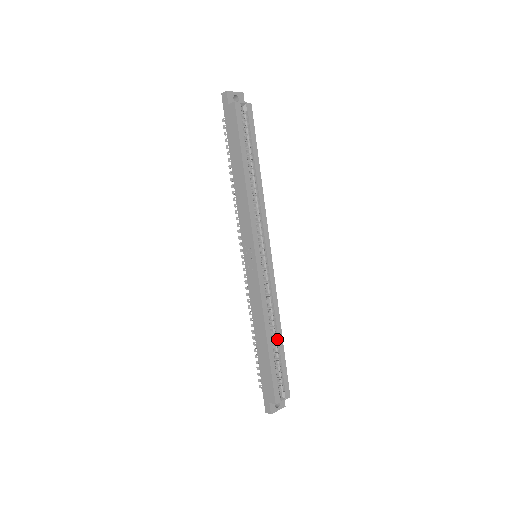
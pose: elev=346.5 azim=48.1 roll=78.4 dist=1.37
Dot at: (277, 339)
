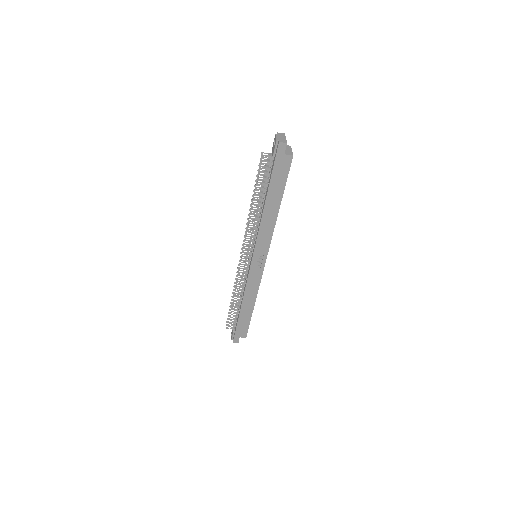
Dot at: occluded
